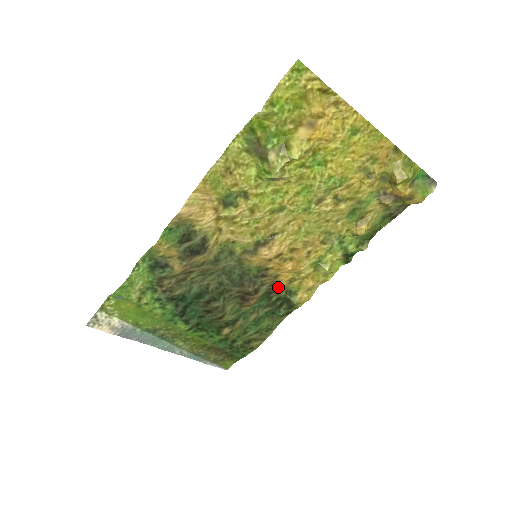
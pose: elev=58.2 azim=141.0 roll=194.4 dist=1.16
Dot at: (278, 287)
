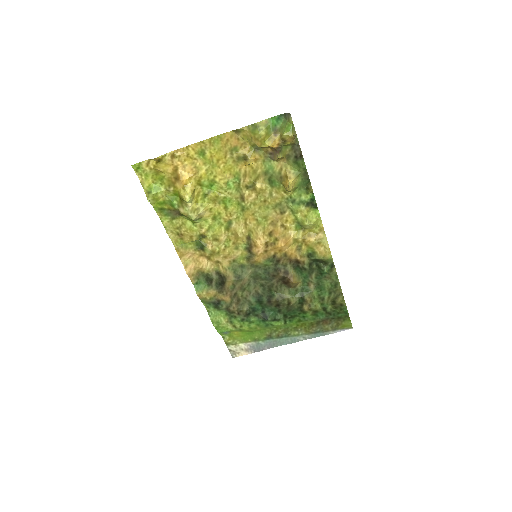
Dot at: (295, 260)
